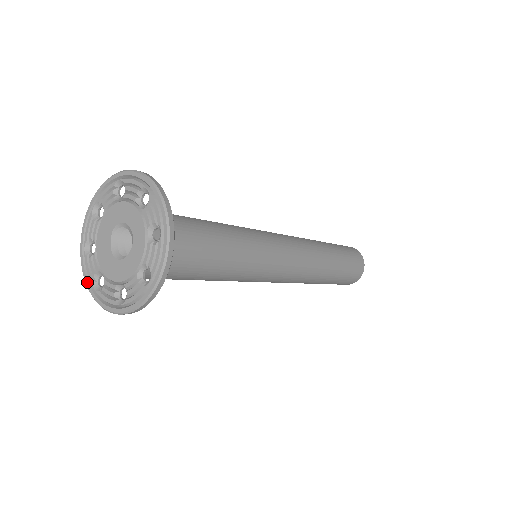
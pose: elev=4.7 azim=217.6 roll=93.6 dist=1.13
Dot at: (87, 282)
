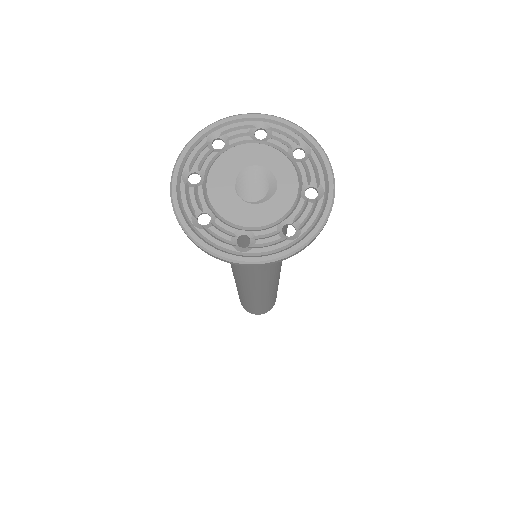
Dot at: (180, 214)
